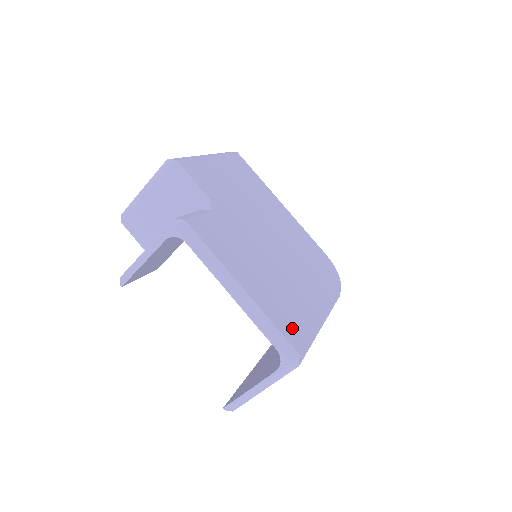
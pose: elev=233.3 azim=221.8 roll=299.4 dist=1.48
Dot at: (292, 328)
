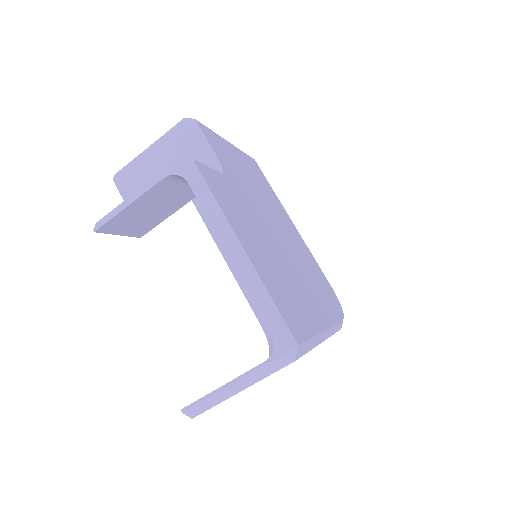
Dot at: (292, 317)
